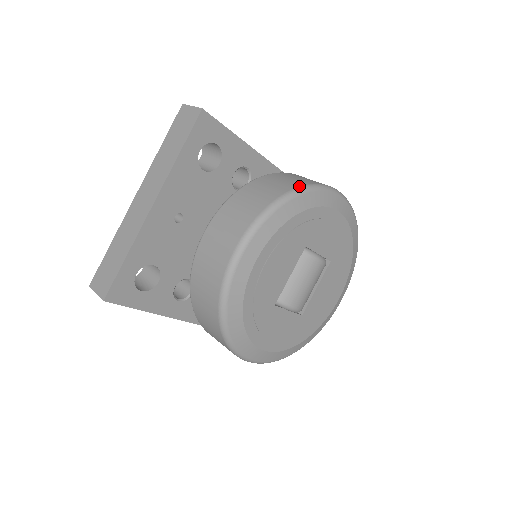
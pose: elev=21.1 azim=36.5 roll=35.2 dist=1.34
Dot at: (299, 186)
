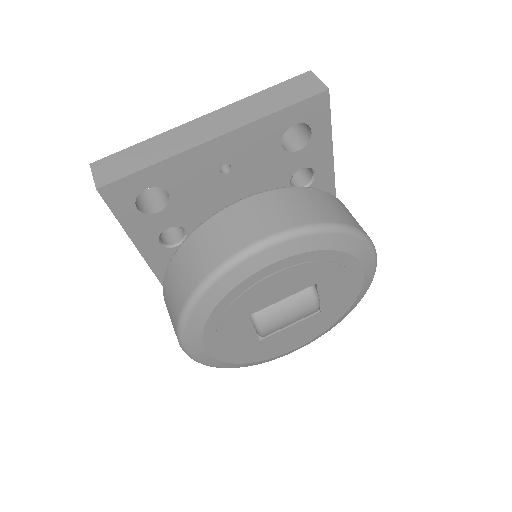
Dot at: (355, 226)
